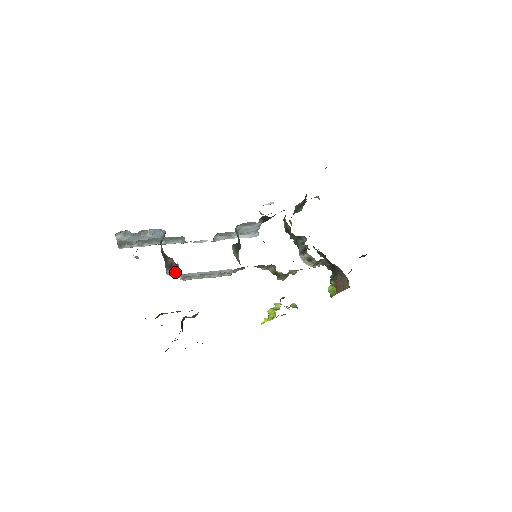
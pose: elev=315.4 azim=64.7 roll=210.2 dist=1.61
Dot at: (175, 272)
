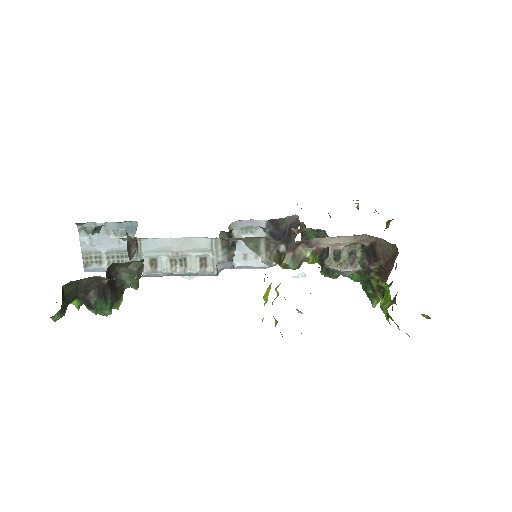
Dot at: (135, 257)
